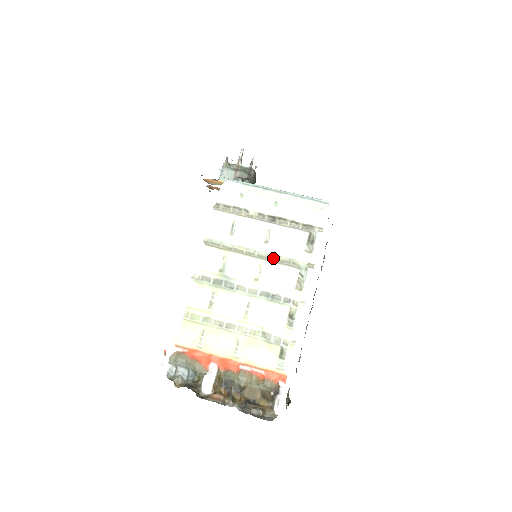
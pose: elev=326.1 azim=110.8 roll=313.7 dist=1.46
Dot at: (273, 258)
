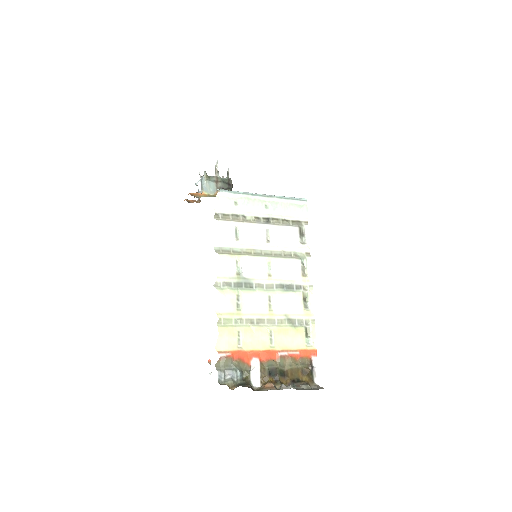
Dot at: (277, 254)
